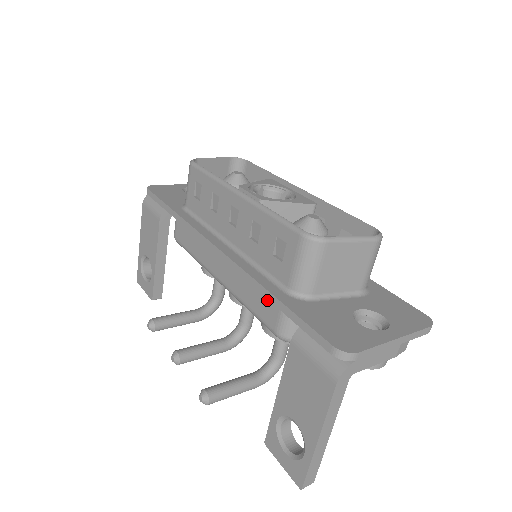
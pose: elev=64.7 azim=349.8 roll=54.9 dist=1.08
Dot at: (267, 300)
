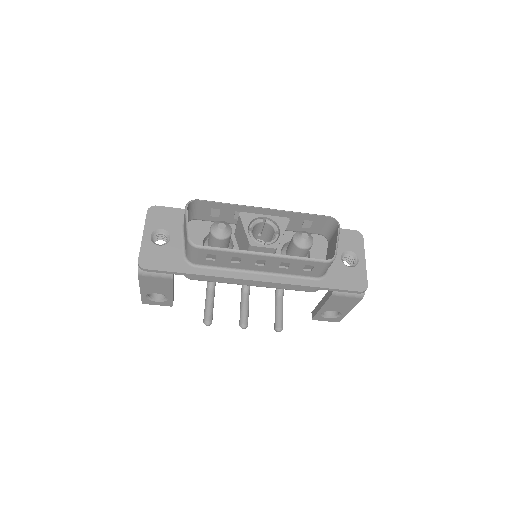
Dot at: occluded
